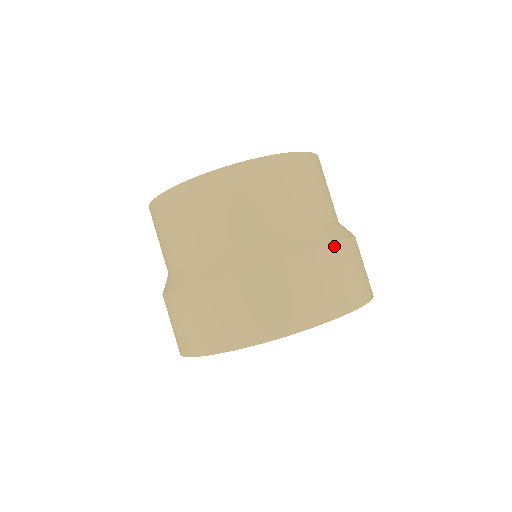
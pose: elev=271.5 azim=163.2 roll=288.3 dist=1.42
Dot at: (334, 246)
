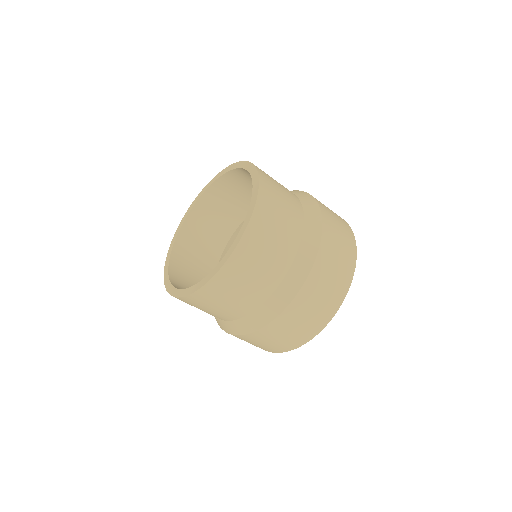
Dot at: (323, 218)
